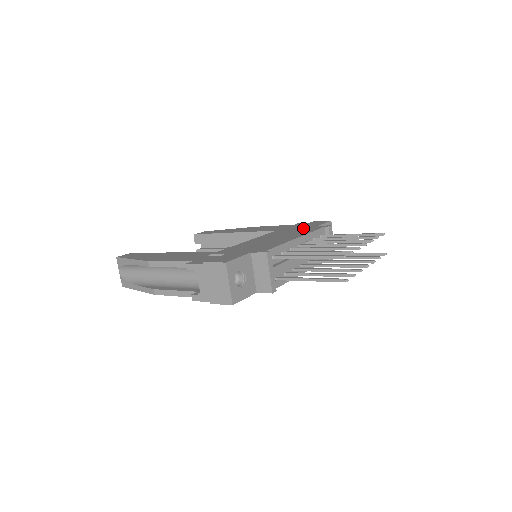
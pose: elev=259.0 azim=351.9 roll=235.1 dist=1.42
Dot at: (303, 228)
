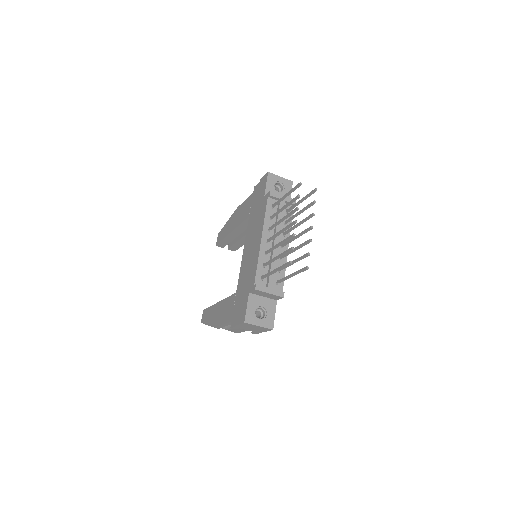
Dot at: (259, 208)
